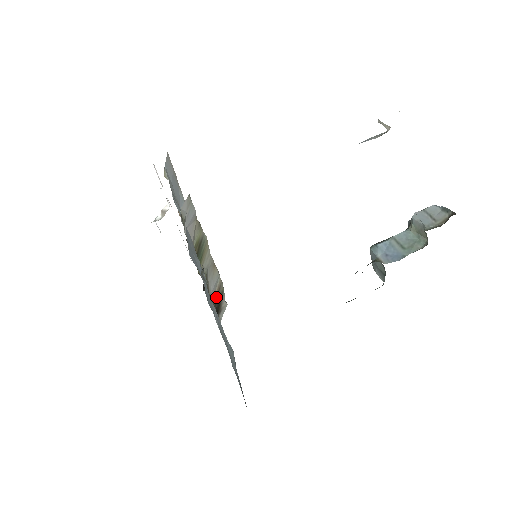
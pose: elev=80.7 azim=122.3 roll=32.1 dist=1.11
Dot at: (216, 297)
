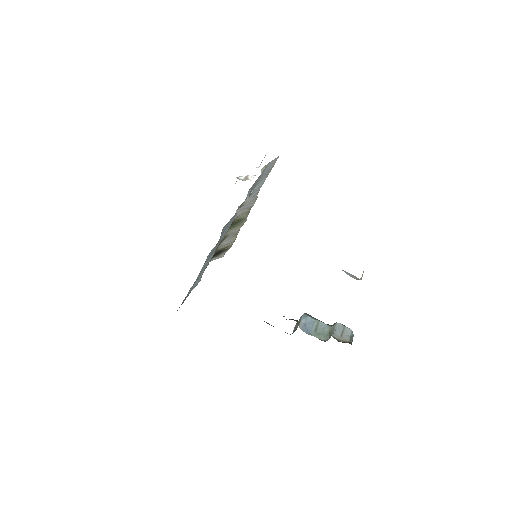
Dot at: (221, 249)
